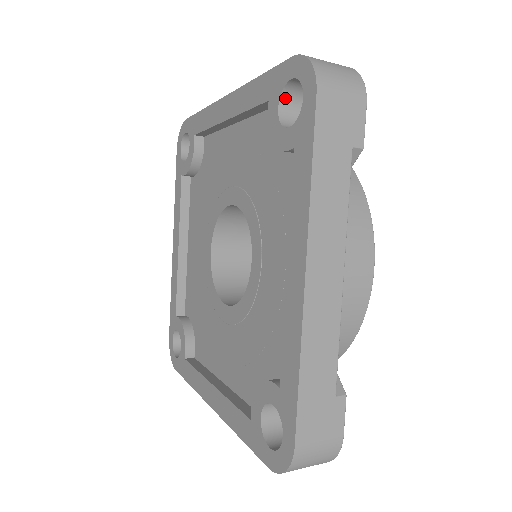
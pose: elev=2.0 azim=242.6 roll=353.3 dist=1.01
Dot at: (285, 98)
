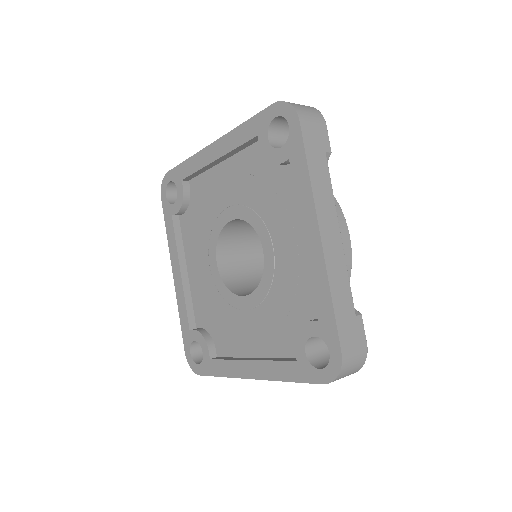
Dot at: (271, 131)
